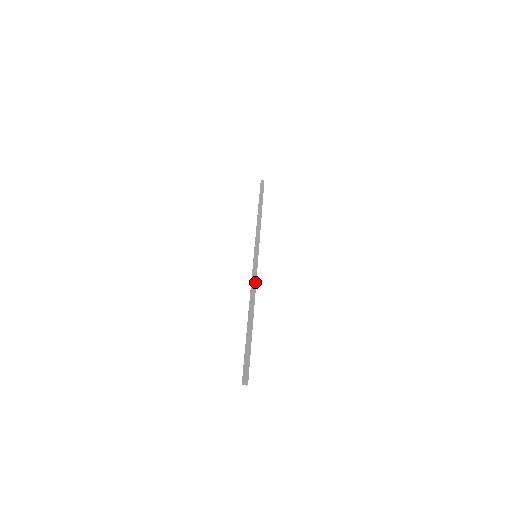
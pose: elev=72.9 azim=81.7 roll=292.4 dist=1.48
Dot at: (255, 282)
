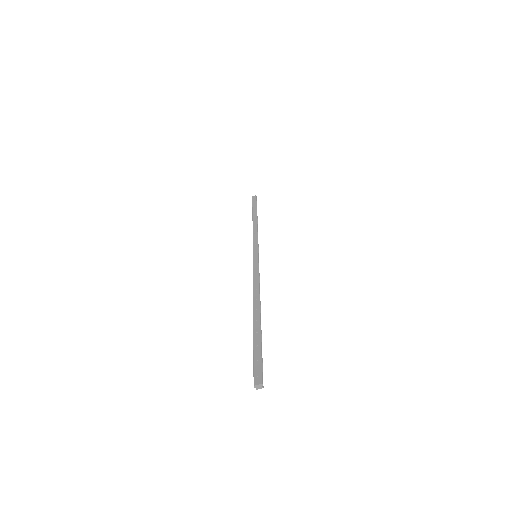
Dot at: (257, 278)
